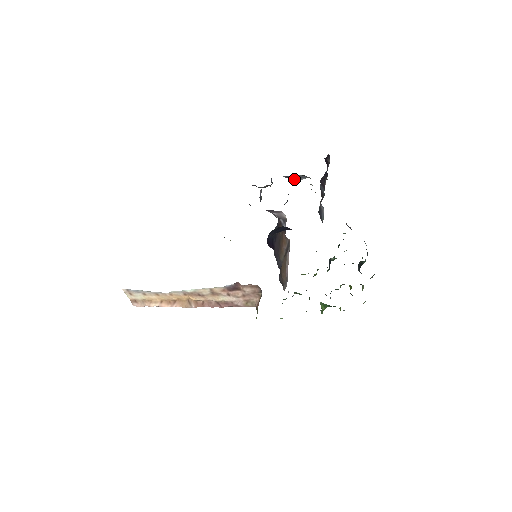
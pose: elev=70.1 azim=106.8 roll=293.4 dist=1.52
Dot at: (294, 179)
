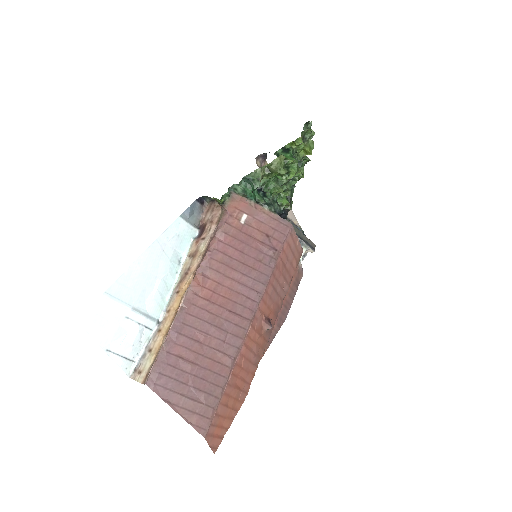
Dot at: occluded
